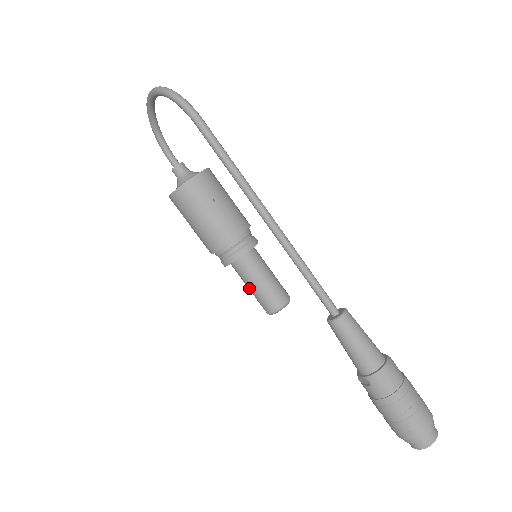
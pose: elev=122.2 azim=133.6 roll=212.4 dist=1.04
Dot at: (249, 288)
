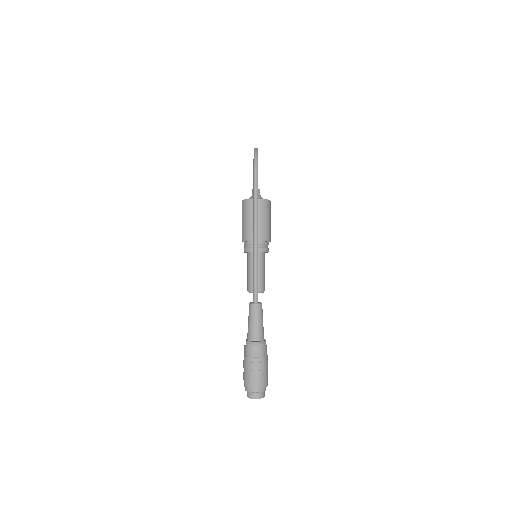
Dot at: (247, 271)
